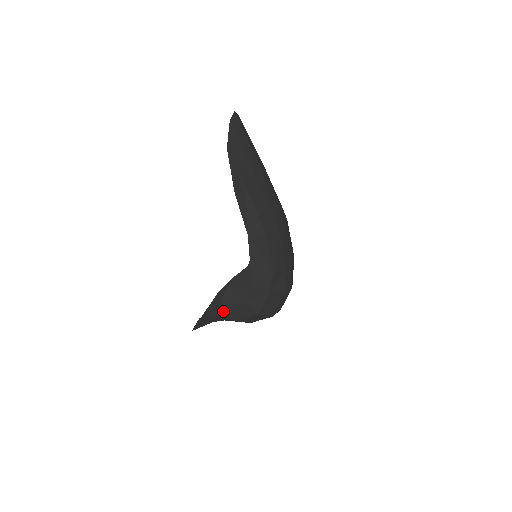
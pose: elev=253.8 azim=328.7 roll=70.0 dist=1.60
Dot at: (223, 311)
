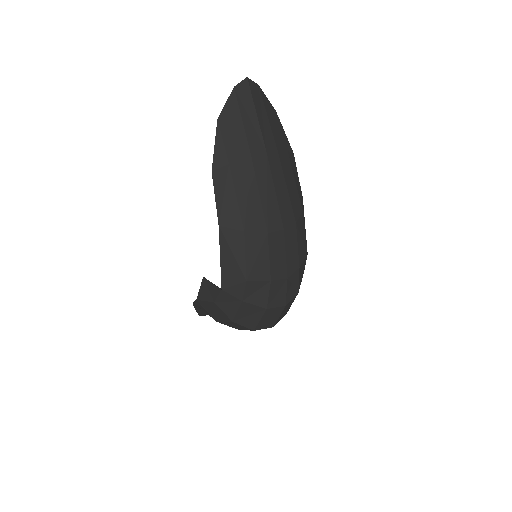
Dot at: (201, 304)
